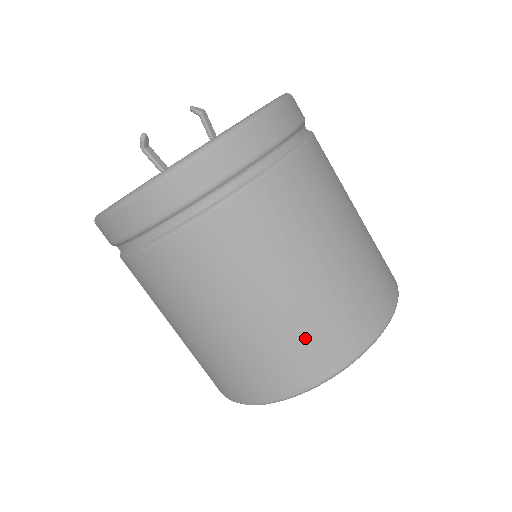
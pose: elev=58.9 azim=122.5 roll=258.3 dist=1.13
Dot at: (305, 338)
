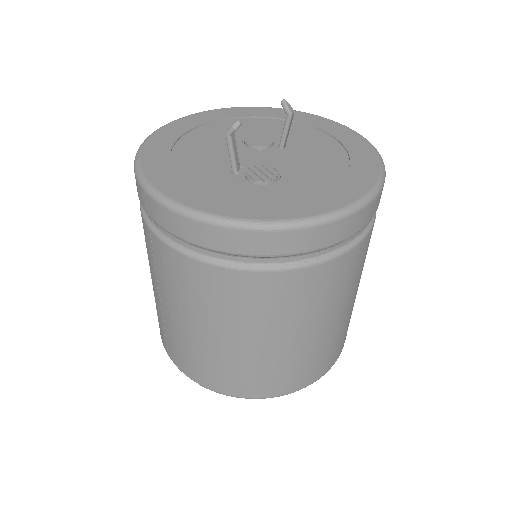
Dot at: (287, 370)
